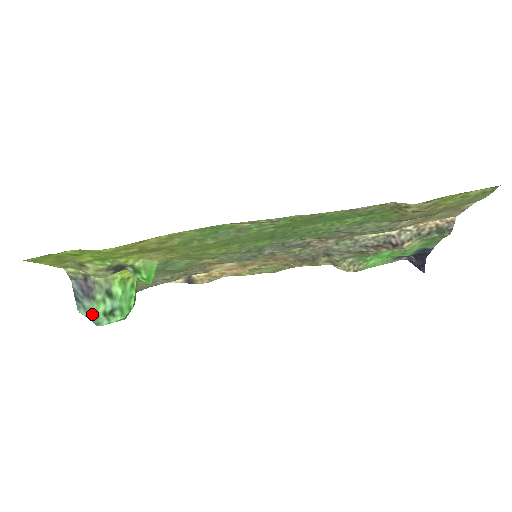
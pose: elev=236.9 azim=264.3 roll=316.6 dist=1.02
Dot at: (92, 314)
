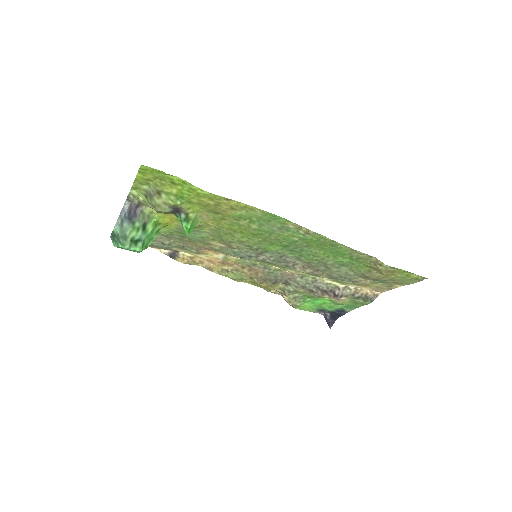
Dot at: (124, 234)
